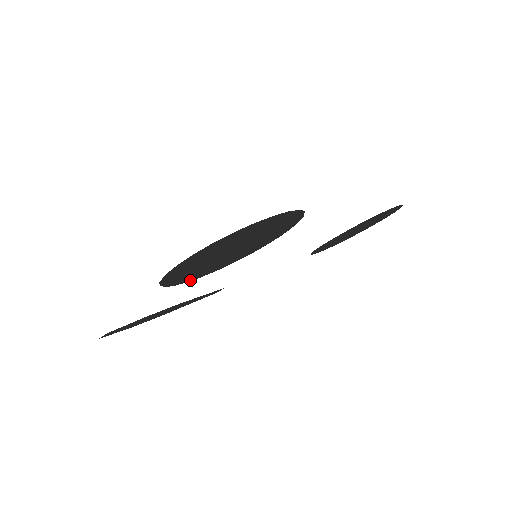
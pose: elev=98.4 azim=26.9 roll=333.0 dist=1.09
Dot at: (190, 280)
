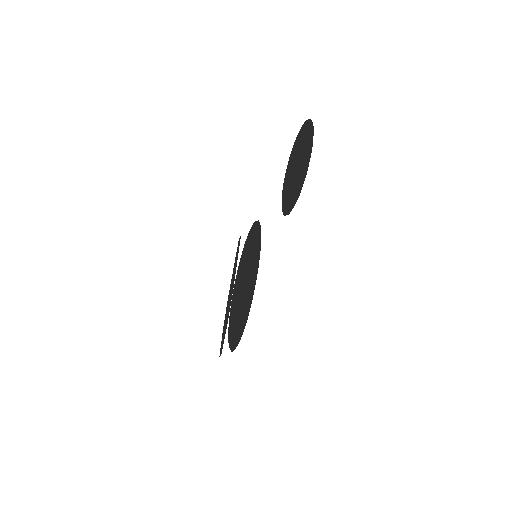
Dot at: occluded
